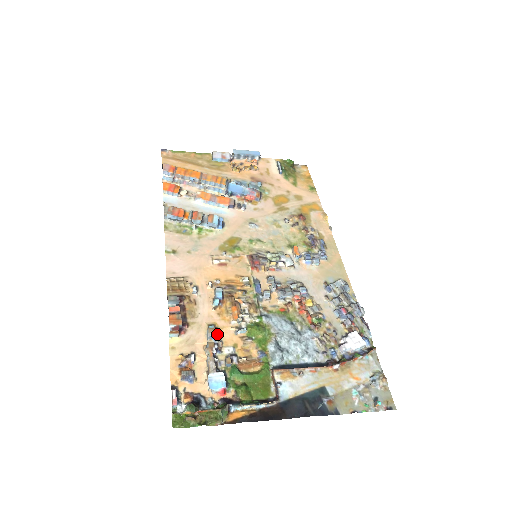
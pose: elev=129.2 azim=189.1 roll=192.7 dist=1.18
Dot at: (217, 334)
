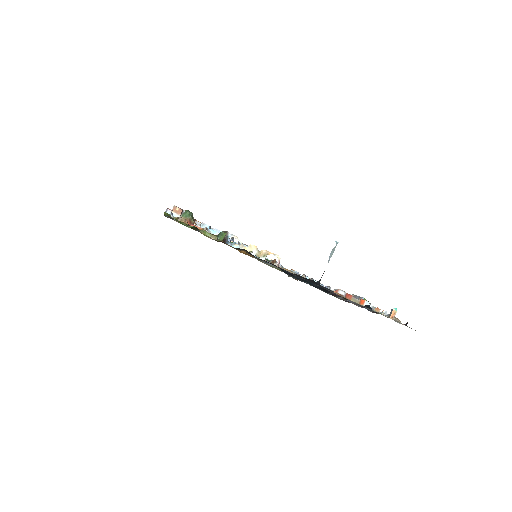
Dot at: occluded
